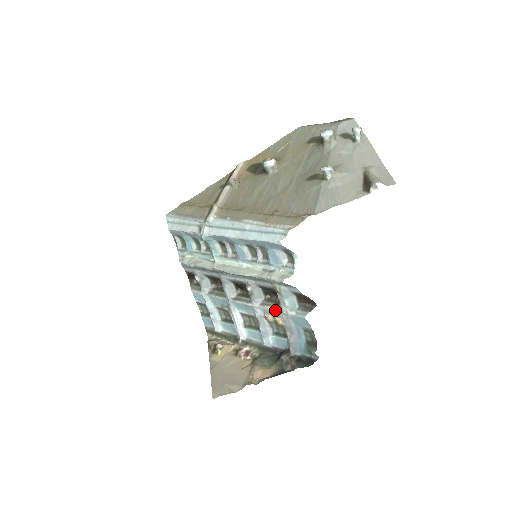
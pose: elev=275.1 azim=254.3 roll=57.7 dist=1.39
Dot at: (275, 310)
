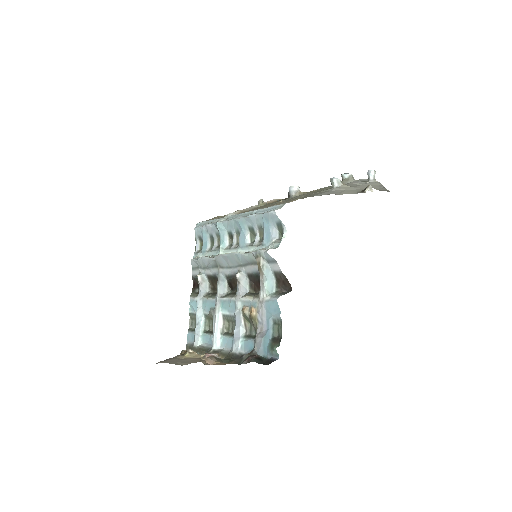
Dot at: (254, 300)
